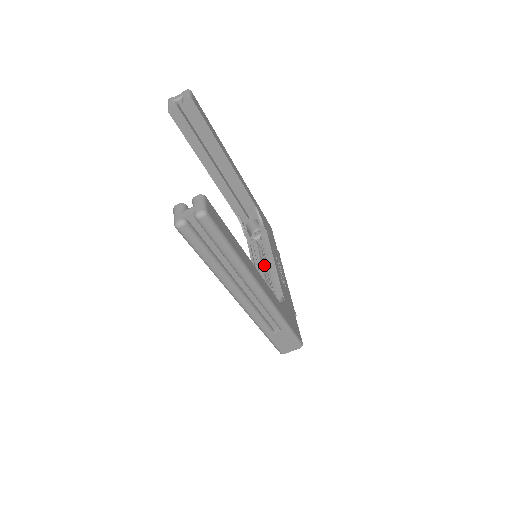
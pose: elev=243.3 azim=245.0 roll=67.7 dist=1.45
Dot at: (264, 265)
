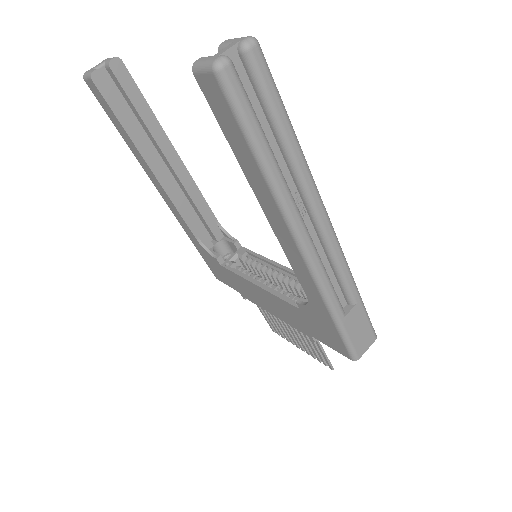
Dot at: (262, 278)
